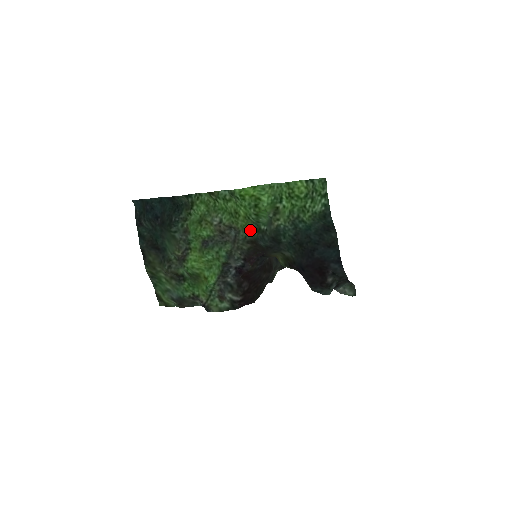
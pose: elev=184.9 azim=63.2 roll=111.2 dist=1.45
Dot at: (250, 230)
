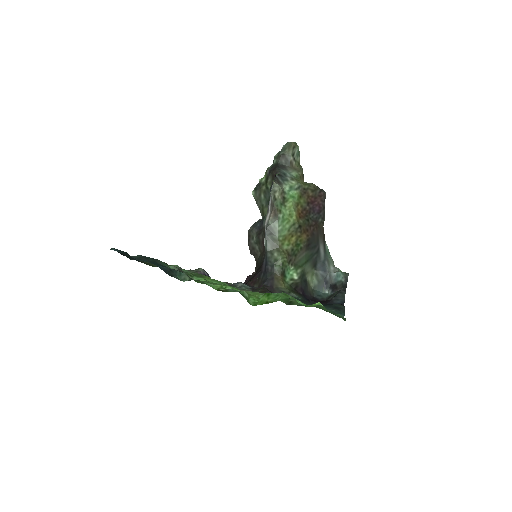
Dot at: (260, 293)
